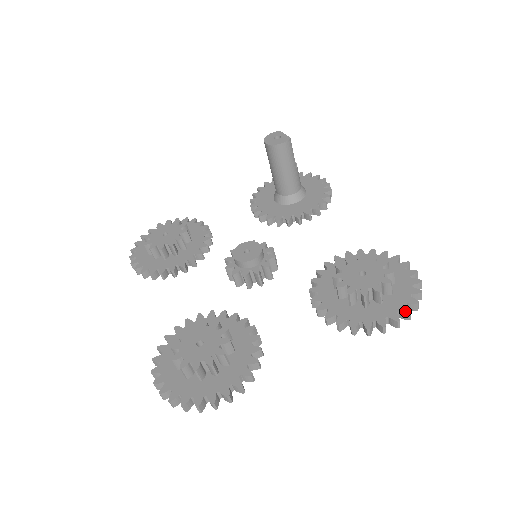
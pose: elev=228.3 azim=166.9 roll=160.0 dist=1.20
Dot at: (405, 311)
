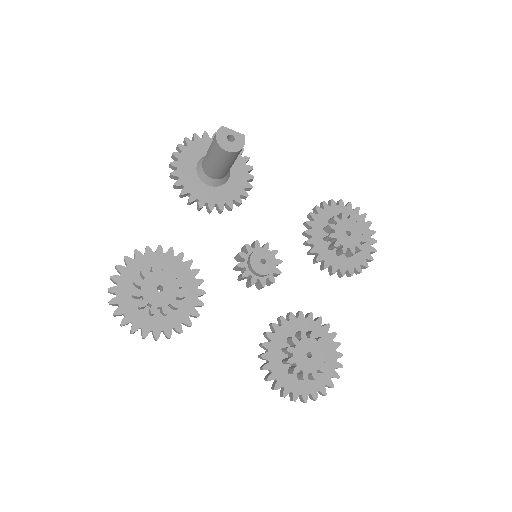
Dot at: (375, 242)
